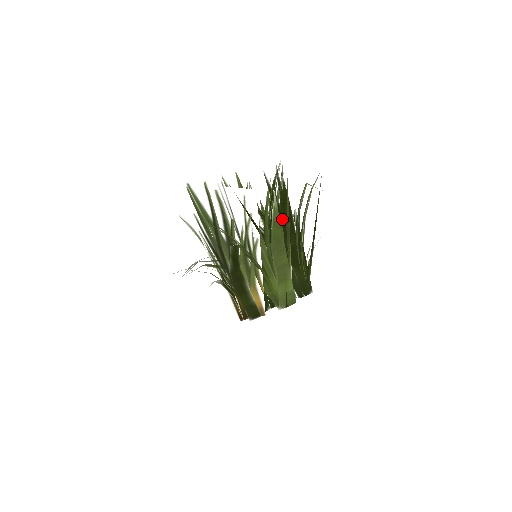
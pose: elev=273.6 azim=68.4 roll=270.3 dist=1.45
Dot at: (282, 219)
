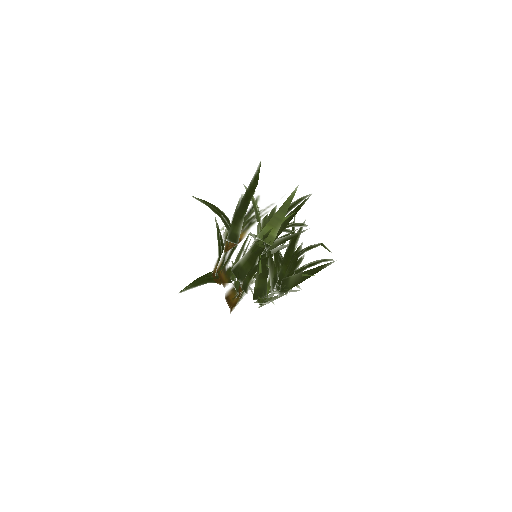
Dot at: (291, 242)
